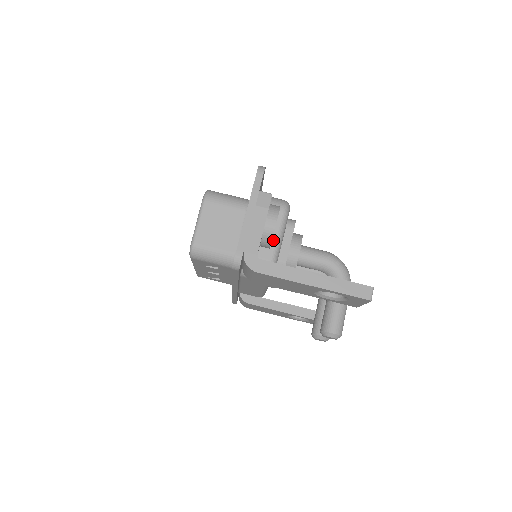
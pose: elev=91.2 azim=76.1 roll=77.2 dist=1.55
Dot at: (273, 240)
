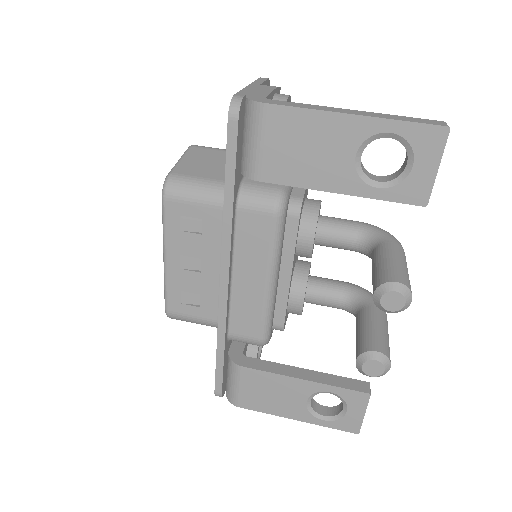
Dot at: occluded
